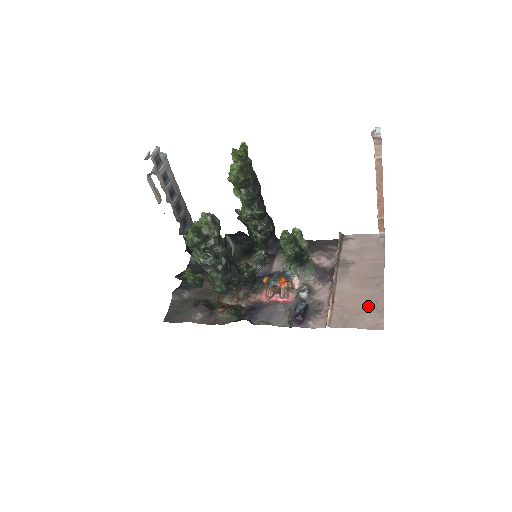
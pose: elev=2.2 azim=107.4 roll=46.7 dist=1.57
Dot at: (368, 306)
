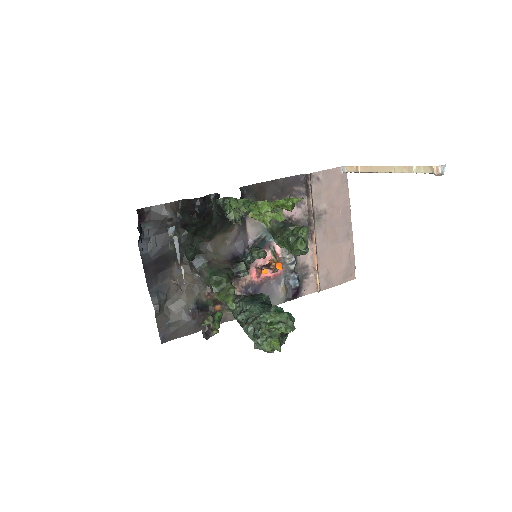
Dot at: (344, 261)
